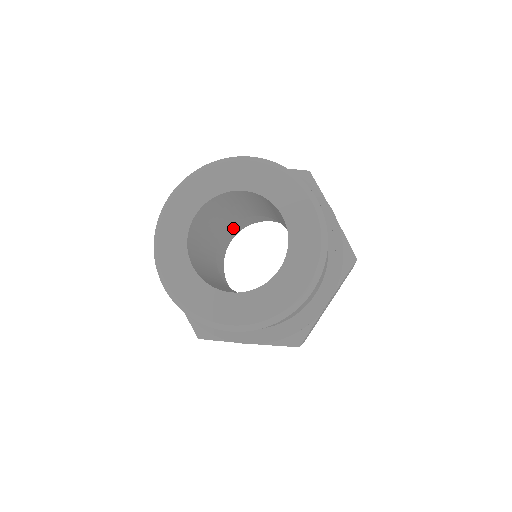
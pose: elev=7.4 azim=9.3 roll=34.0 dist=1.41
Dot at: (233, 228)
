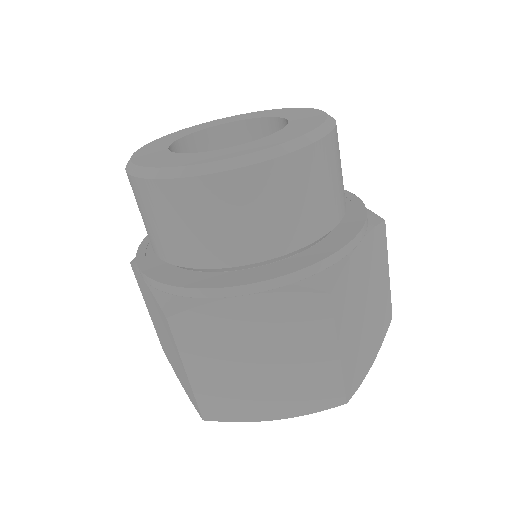
Dot at: occluded
